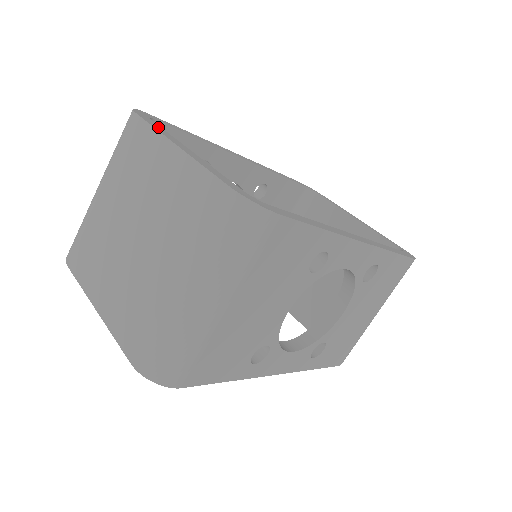
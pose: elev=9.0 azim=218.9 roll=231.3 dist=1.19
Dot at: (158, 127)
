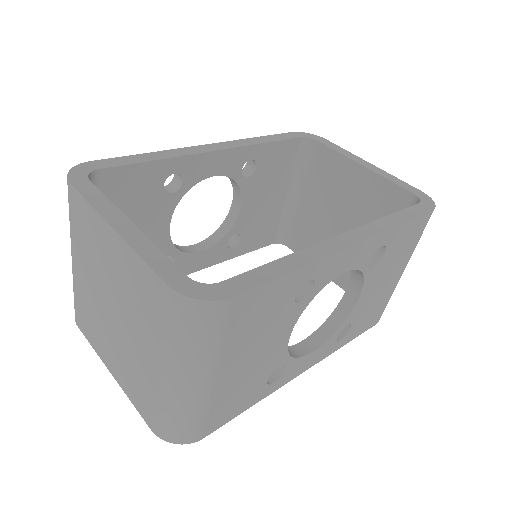
Dot at: (95, 195)
